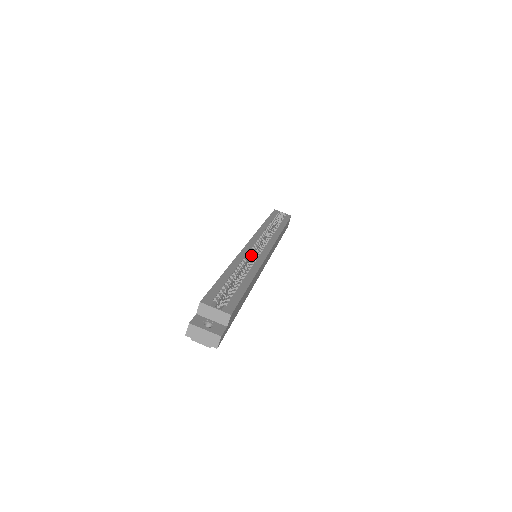
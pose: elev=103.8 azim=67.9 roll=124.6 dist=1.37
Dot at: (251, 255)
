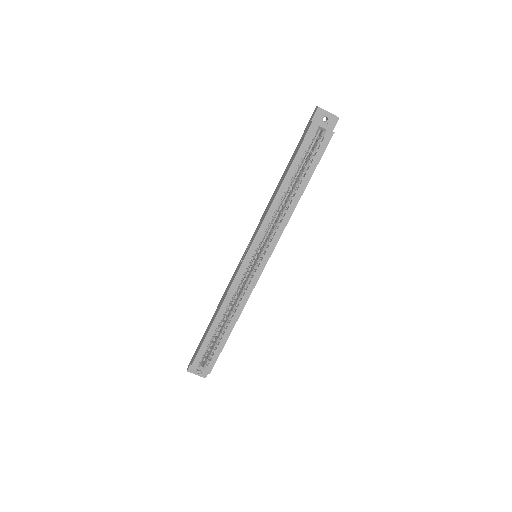
Dot at: (244, 277)
